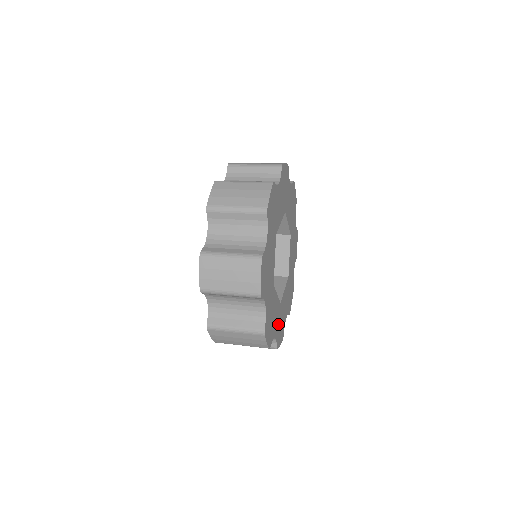
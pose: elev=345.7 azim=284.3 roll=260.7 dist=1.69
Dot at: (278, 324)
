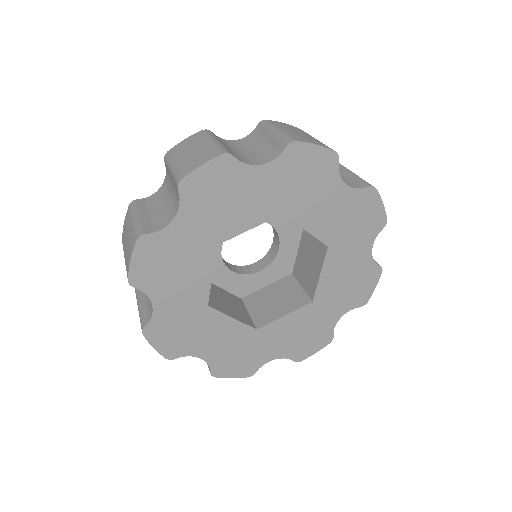
Dot at: (177, 314)
